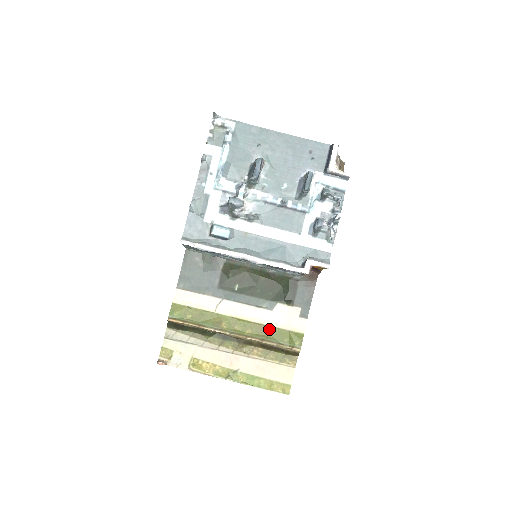
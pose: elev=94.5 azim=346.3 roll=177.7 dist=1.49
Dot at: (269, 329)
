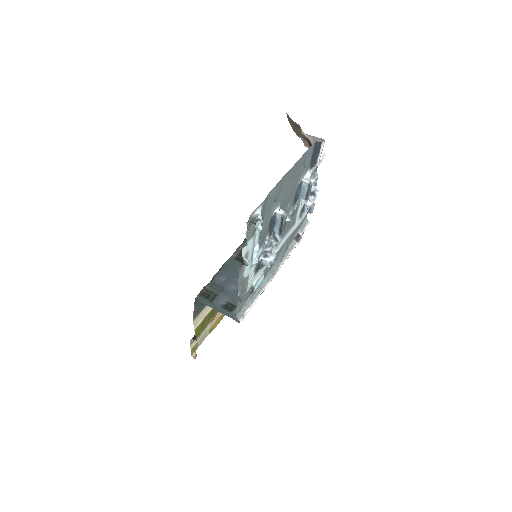
Dot at: occluded
